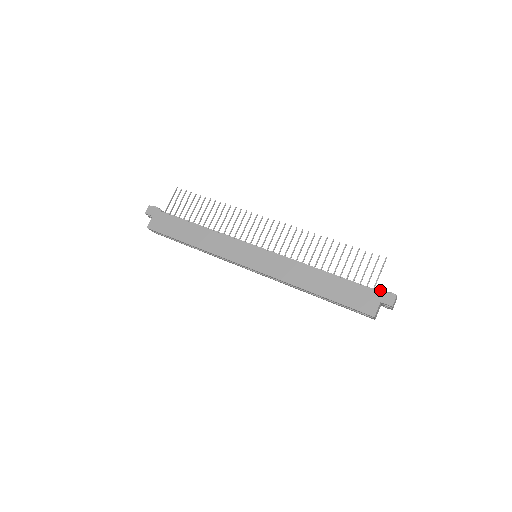
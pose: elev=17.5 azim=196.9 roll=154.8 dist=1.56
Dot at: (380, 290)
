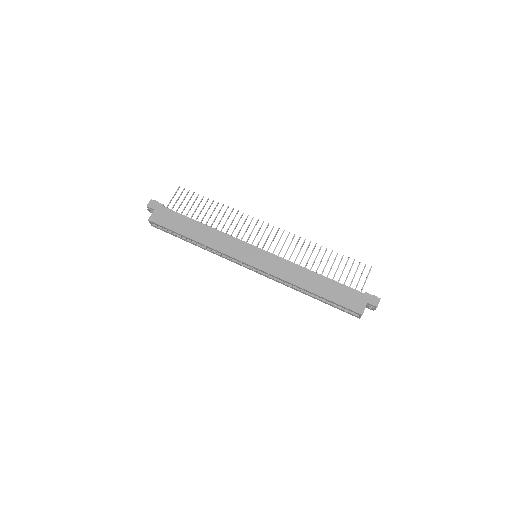
Dot at: (367, 293)
